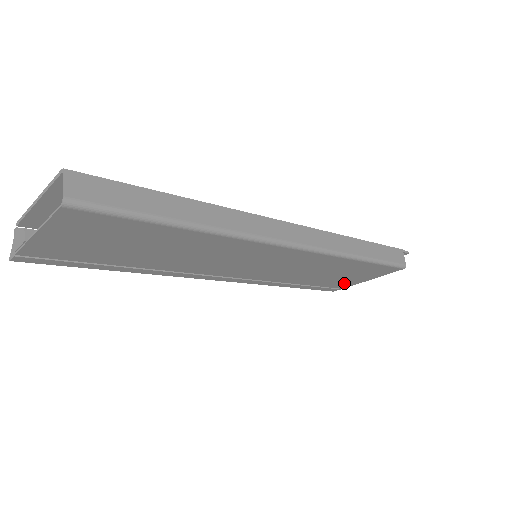
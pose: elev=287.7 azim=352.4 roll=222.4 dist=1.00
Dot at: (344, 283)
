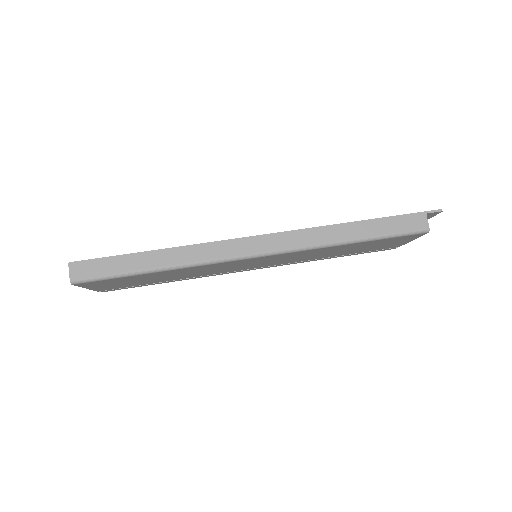
Dot at: (387, 246)
